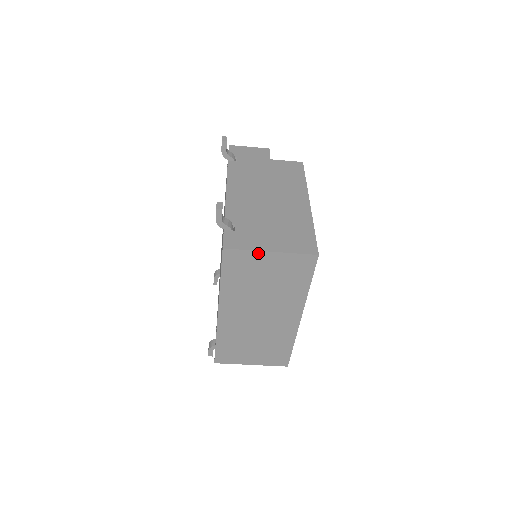
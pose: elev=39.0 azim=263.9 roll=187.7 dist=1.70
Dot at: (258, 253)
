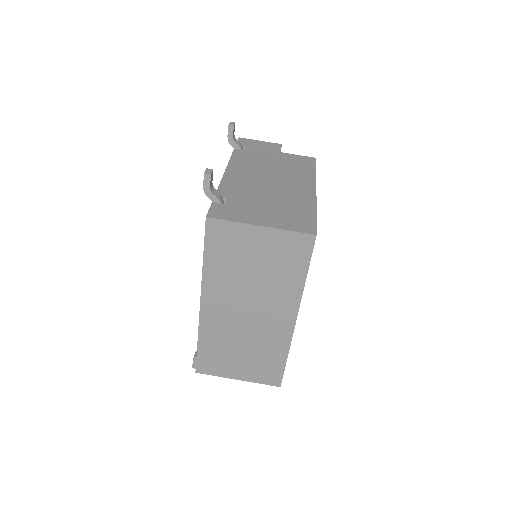
Dot at: (246, 227)
